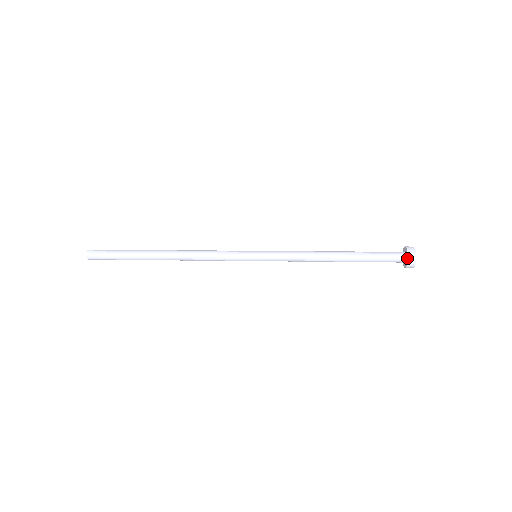
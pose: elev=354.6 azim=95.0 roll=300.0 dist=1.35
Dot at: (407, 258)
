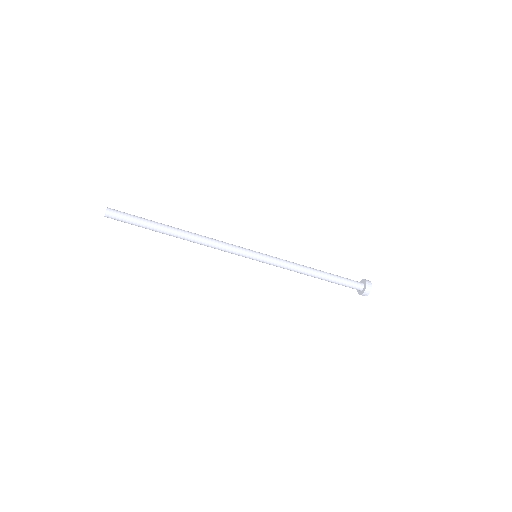
Dot at: (366, 286)
